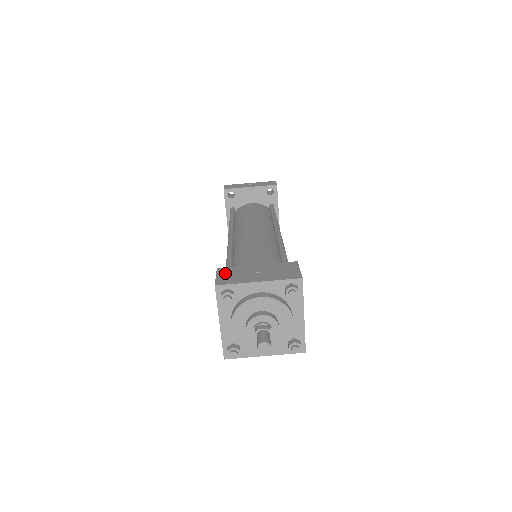
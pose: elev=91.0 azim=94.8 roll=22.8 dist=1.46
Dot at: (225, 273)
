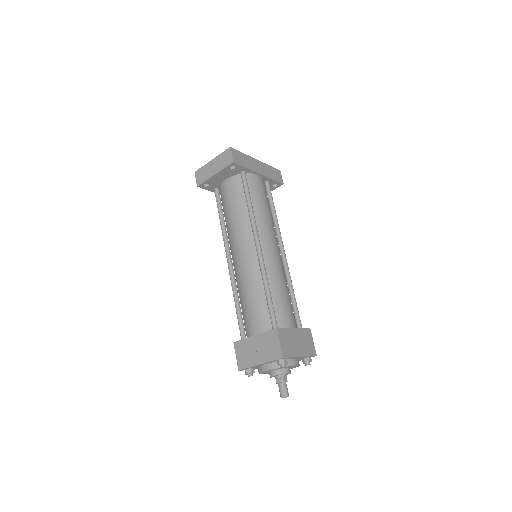
Dot at: (239, 351)
